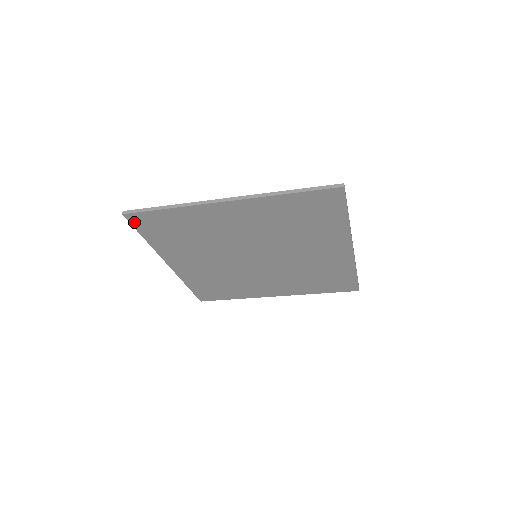
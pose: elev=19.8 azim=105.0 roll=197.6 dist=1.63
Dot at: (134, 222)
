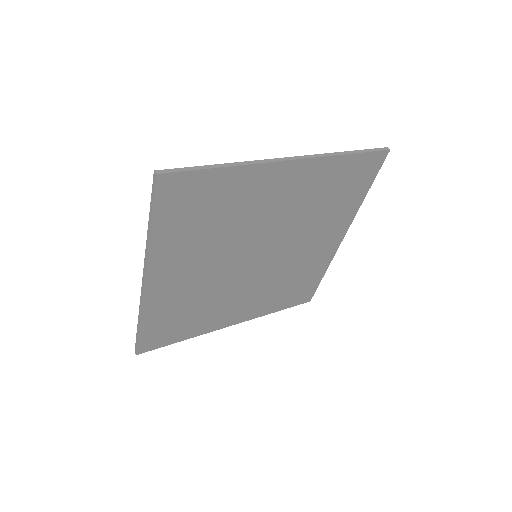
Dot at: (161, 192)
